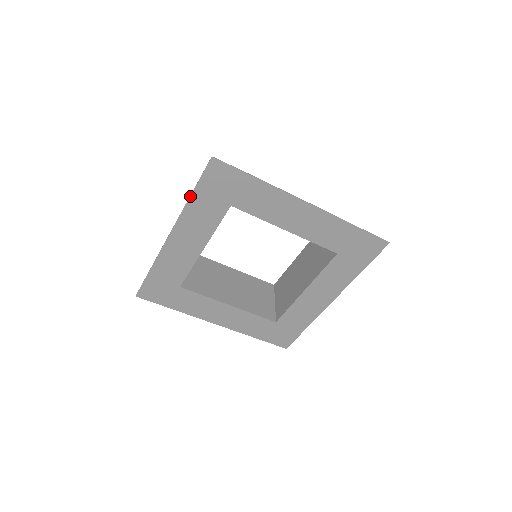
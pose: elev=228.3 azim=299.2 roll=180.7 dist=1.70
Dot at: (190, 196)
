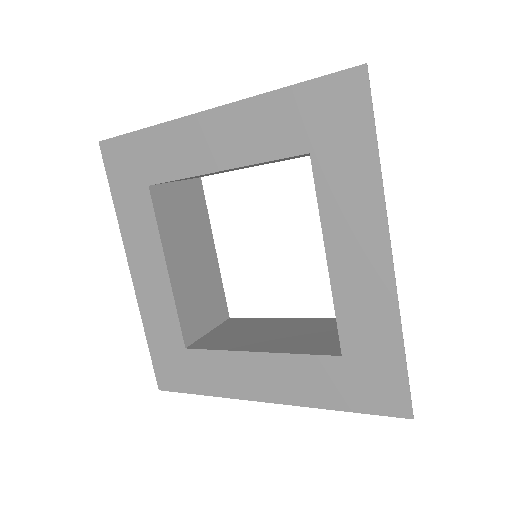
Dot at: (284, 87)
